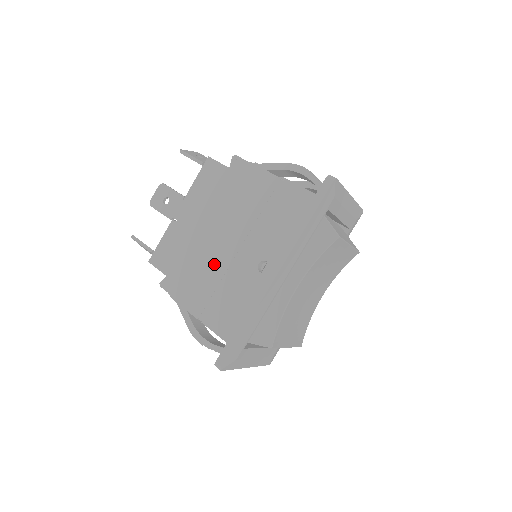
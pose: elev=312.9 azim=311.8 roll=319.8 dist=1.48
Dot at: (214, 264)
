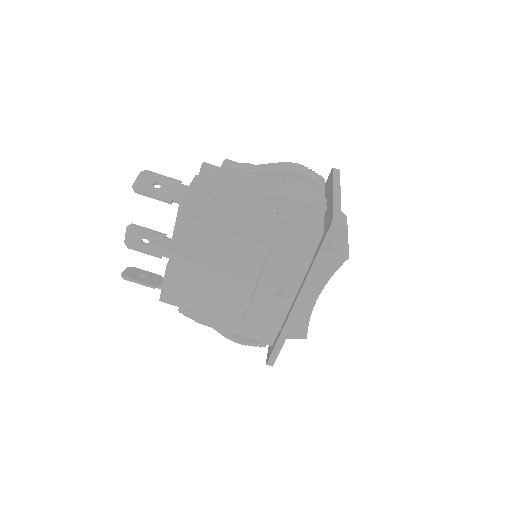
Dot at: (232, 295)
